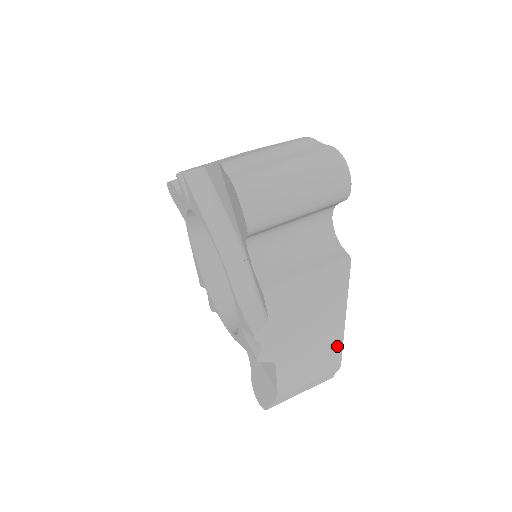
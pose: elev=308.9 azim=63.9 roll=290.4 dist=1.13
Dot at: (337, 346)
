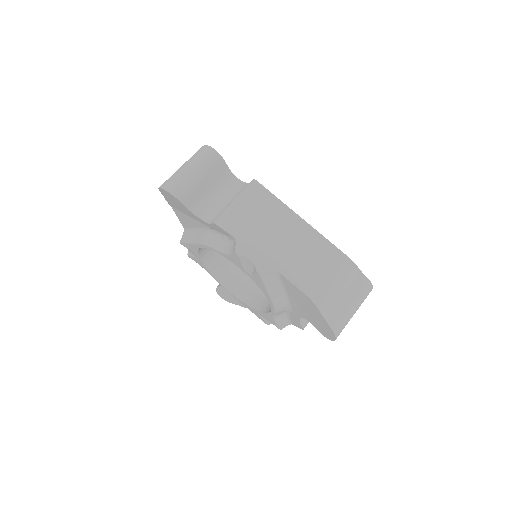
Dot at: occluded
